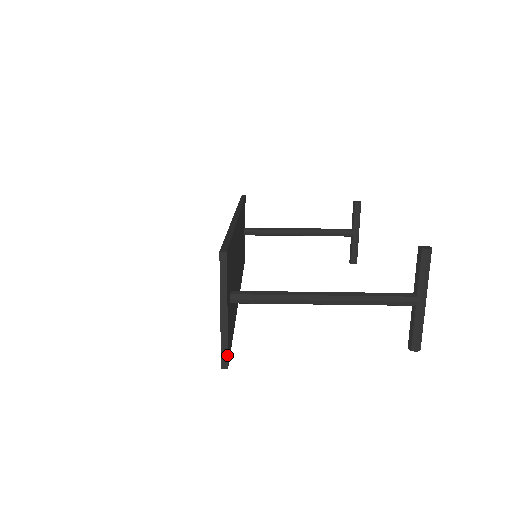
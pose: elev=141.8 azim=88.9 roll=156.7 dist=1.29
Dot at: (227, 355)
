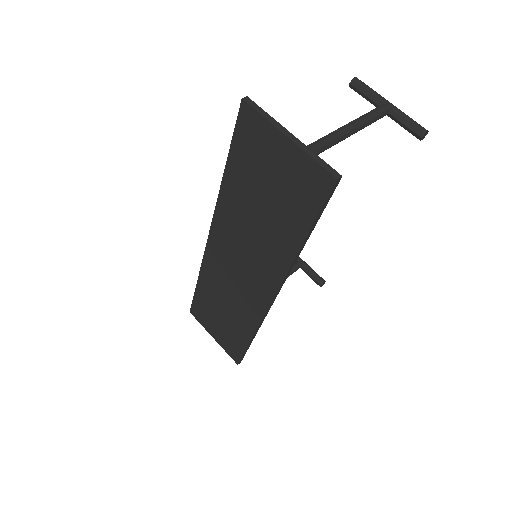
Dot at: (329, 166)
